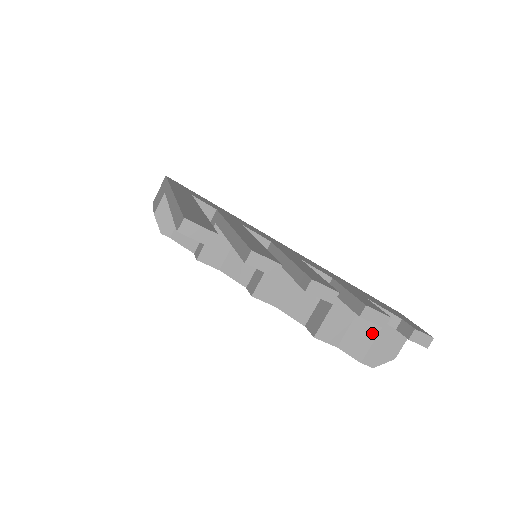
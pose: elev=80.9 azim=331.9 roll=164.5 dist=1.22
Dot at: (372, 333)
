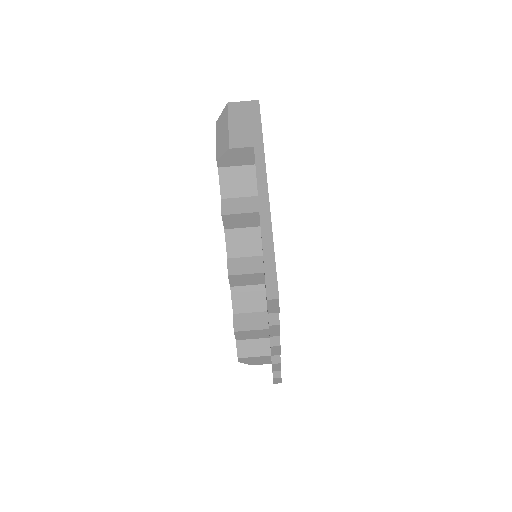
Dot at: (260, 353)
